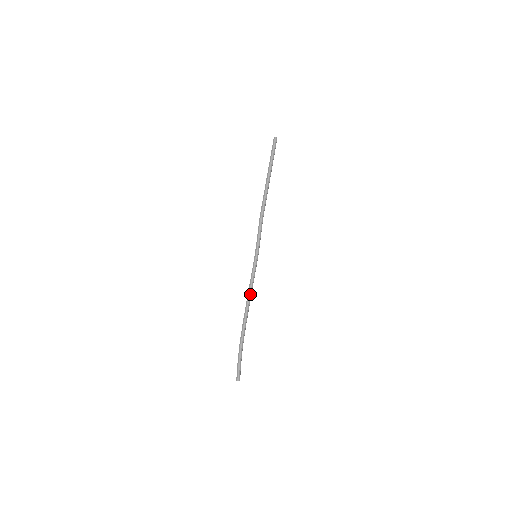
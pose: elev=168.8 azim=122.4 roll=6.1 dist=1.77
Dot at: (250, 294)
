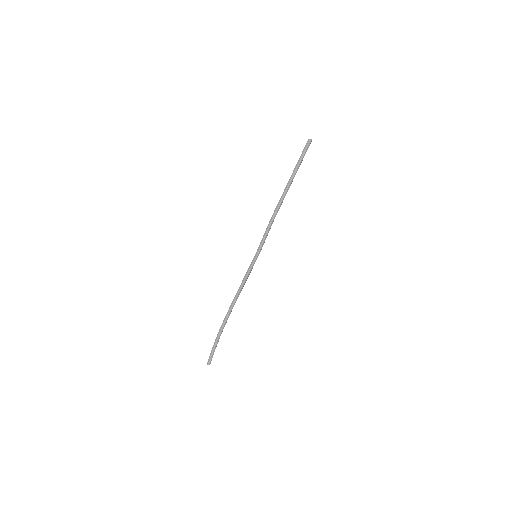
Dot at: (240, 290)
